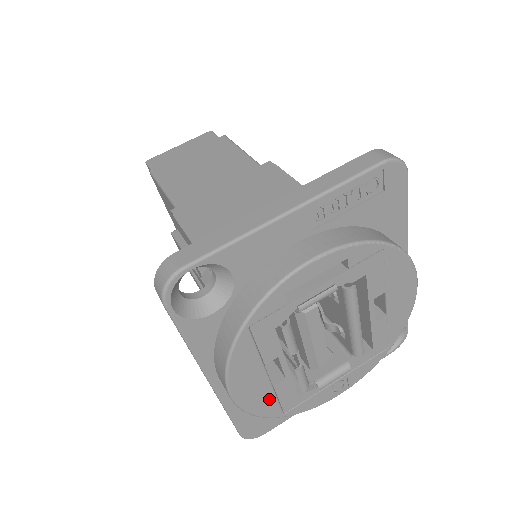
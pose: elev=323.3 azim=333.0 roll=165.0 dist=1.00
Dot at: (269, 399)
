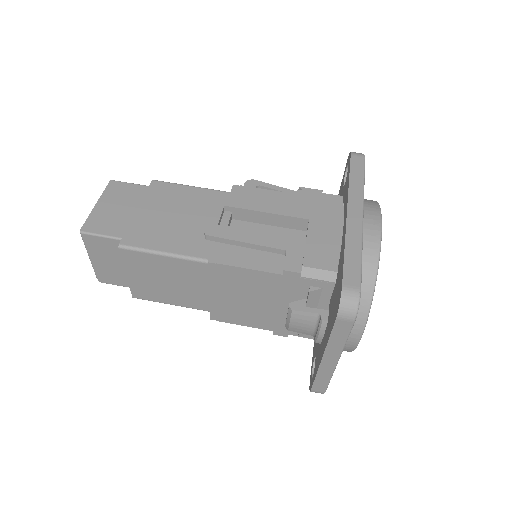
Dot at: occluded
